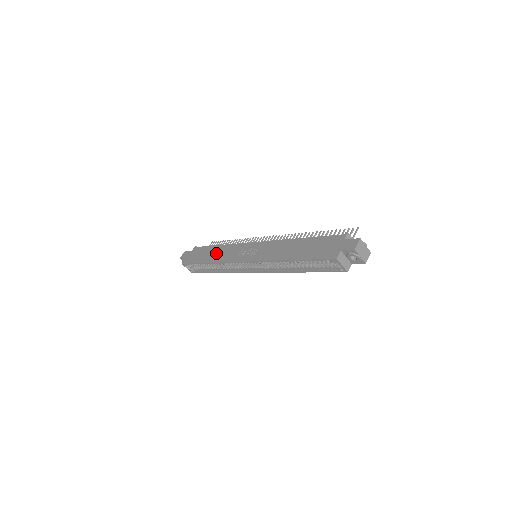
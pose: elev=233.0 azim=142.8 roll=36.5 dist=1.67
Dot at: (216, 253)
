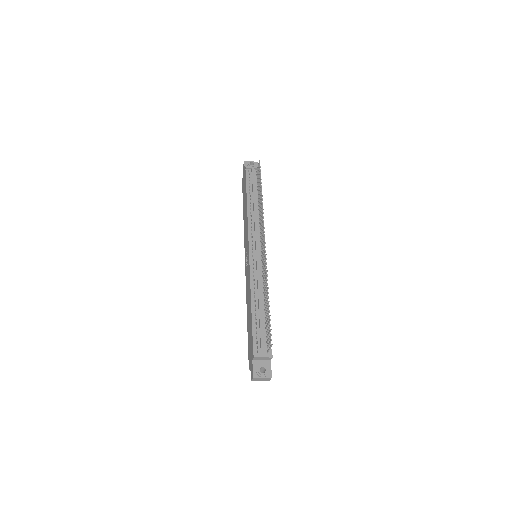
Dot at: (245, 213)
